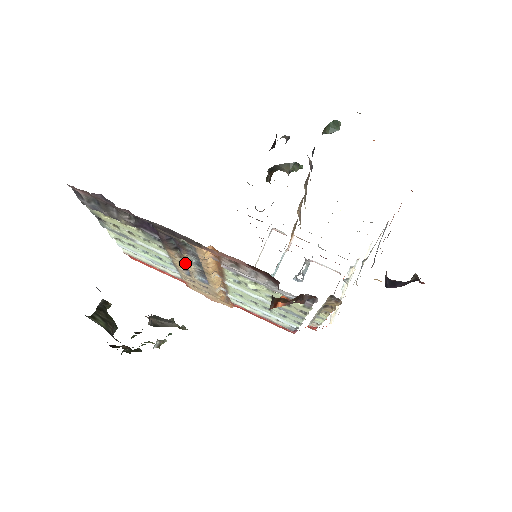
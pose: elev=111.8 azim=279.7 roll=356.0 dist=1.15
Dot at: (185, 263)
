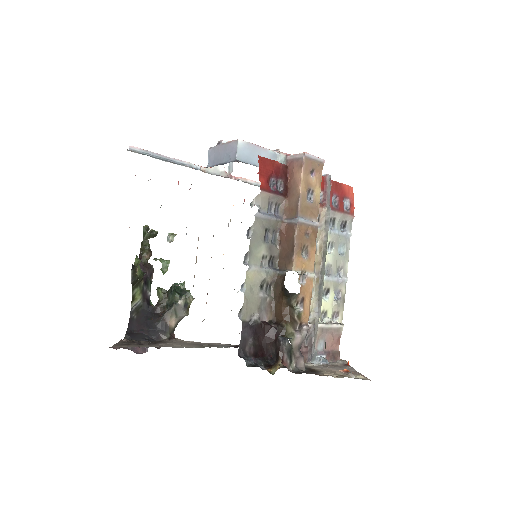
Dot at: occluded
